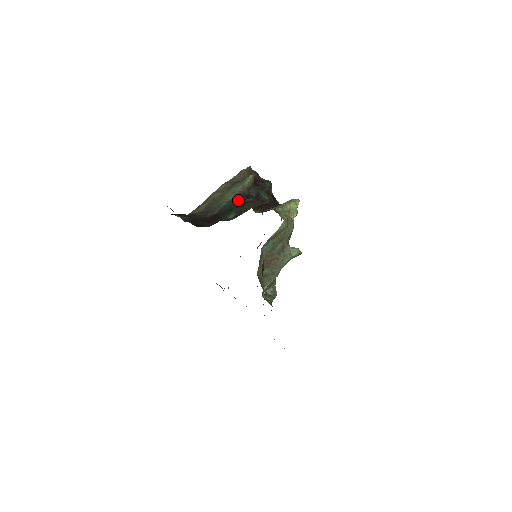
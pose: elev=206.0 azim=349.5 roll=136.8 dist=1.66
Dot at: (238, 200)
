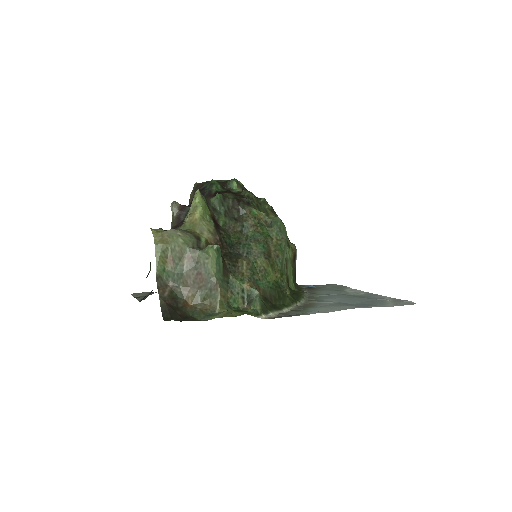
Dot at: occluded
